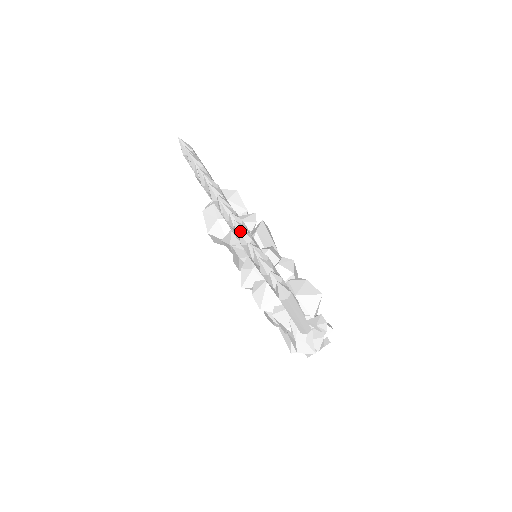
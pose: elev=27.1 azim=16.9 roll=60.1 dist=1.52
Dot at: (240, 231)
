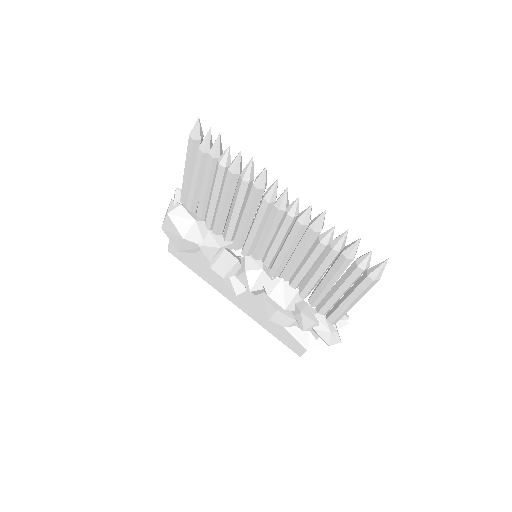
Dot at: (324, 215)
